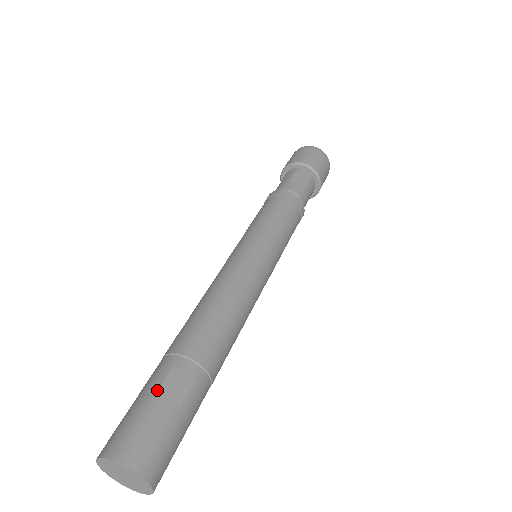
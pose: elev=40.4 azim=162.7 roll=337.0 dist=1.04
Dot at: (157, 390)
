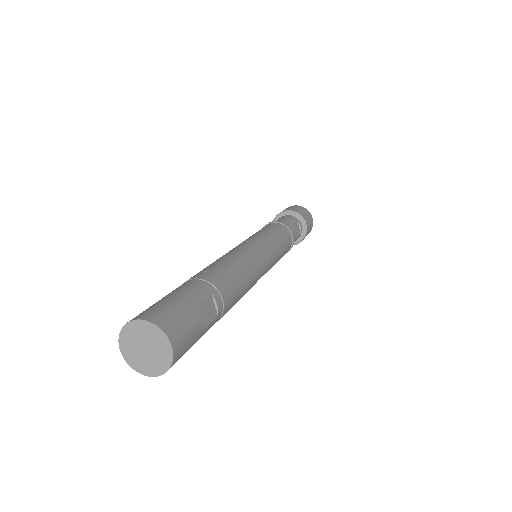
Dot at: (200, 303)
